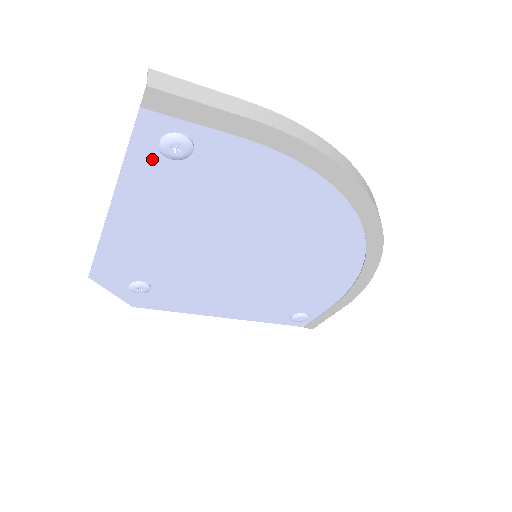
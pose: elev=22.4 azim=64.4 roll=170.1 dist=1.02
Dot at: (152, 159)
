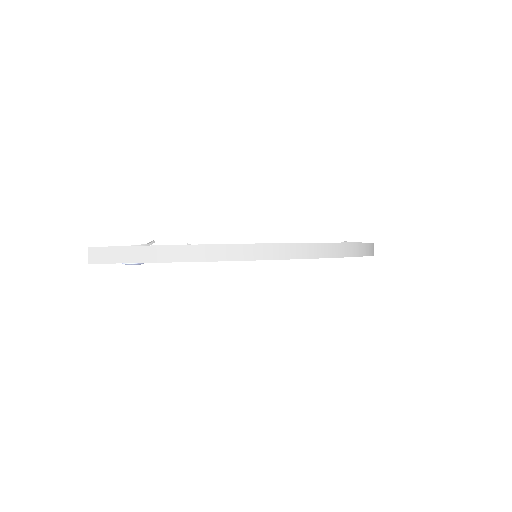
Dot at: occluded
